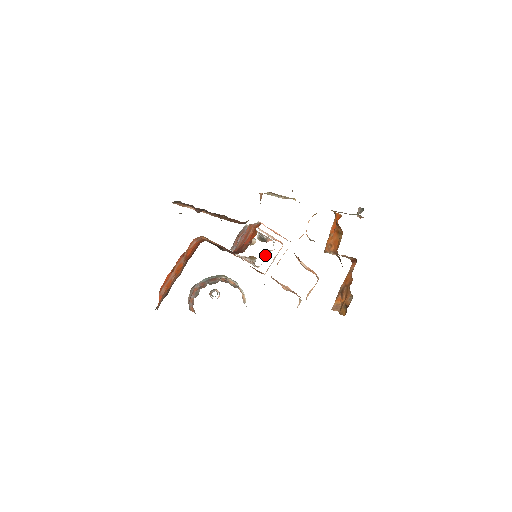
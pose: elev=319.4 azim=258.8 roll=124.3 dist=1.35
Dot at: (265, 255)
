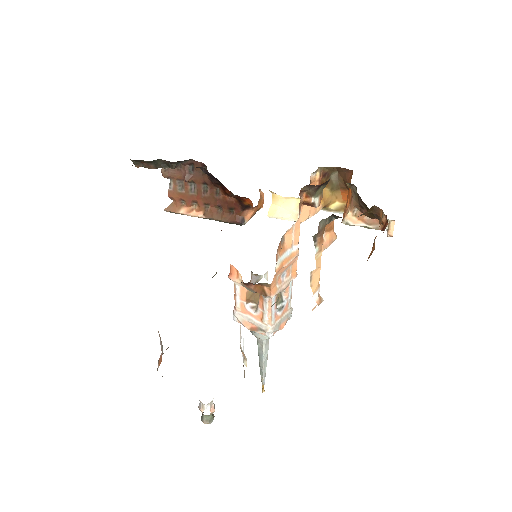
Dot at: occluded
